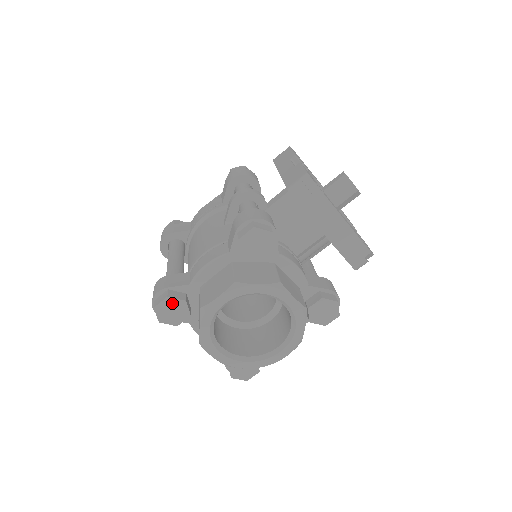
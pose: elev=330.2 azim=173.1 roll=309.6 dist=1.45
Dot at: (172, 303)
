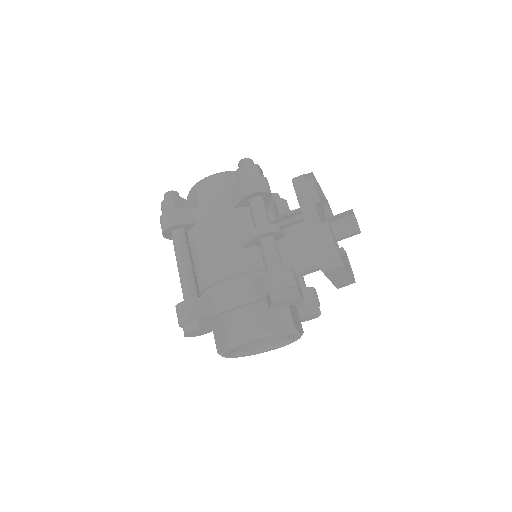
Dot at: (201, 330)
